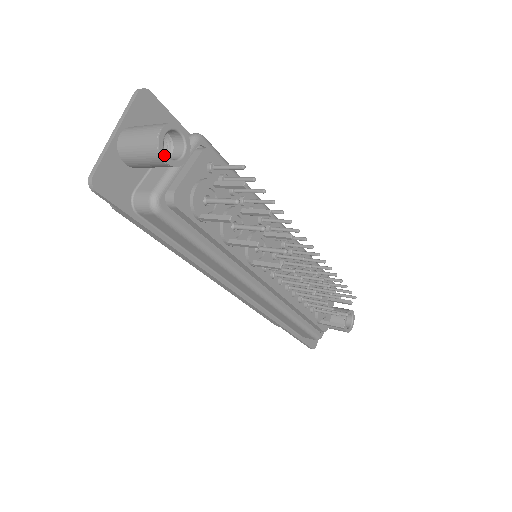
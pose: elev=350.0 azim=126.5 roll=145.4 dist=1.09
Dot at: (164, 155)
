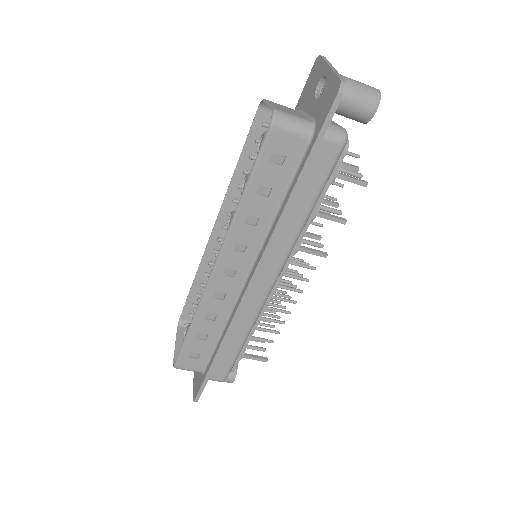
Dot at: (377, 106)
